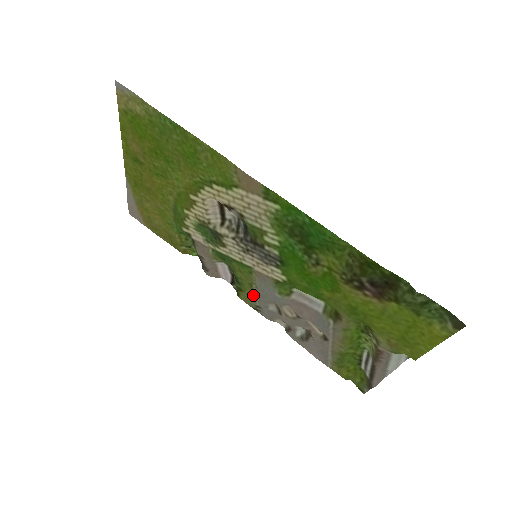
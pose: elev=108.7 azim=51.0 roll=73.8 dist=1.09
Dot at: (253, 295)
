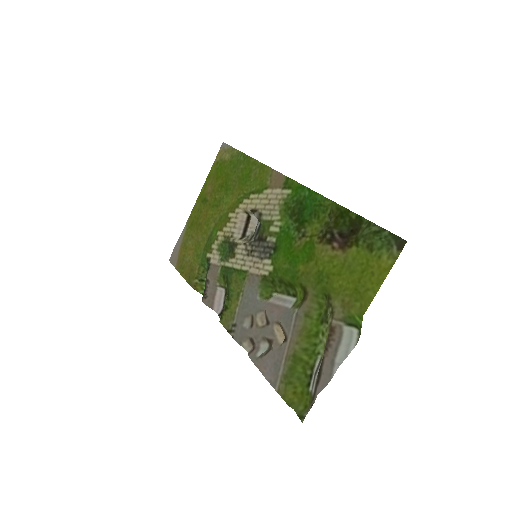
Dot at: (236, 308)
